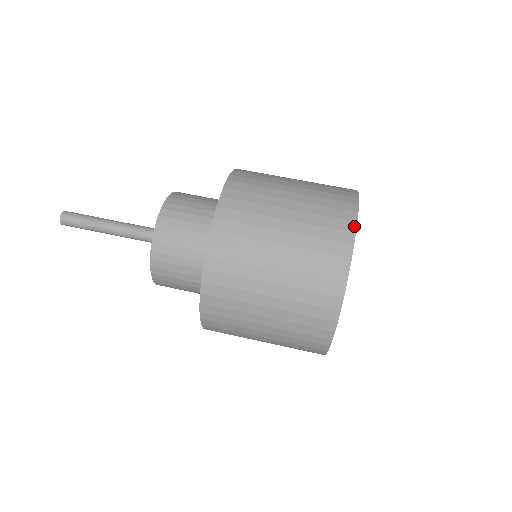
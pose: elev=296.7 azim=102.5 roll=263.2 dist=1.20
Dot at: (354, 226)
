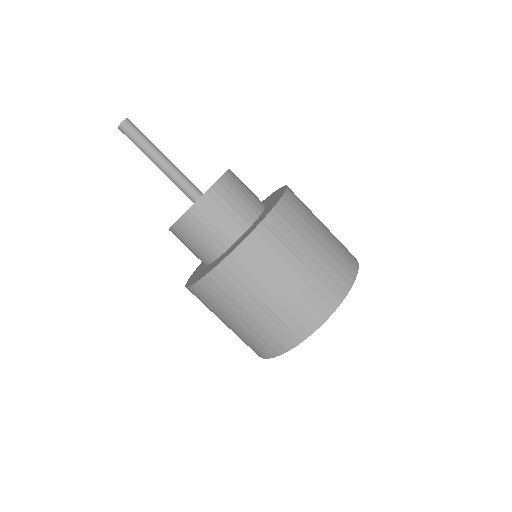
Dot at: (330, 314)
